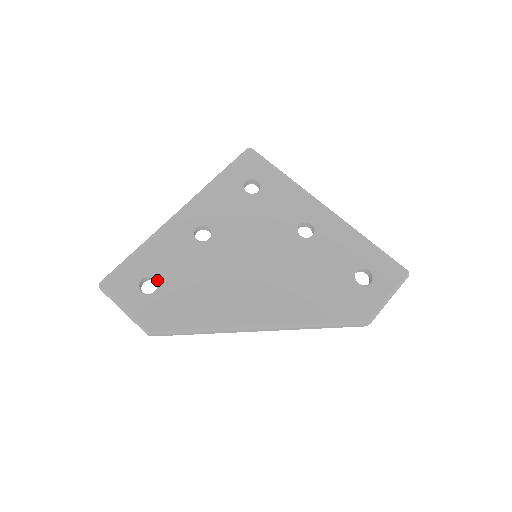
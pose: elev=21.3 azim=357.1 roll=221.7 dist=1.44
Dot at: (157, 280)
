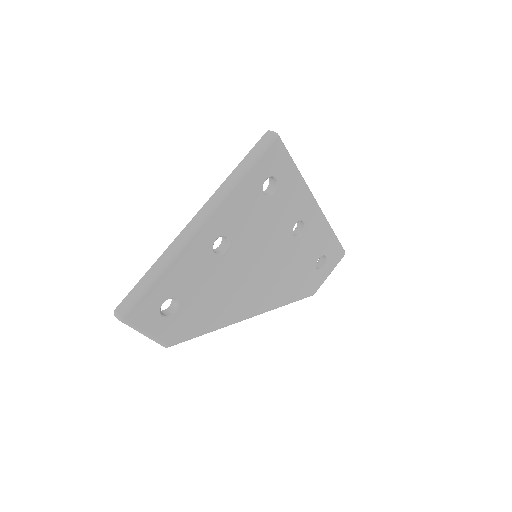
Dot at: (177, 301)
